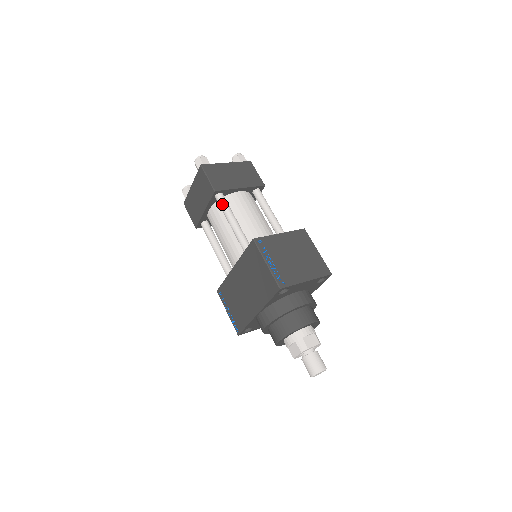
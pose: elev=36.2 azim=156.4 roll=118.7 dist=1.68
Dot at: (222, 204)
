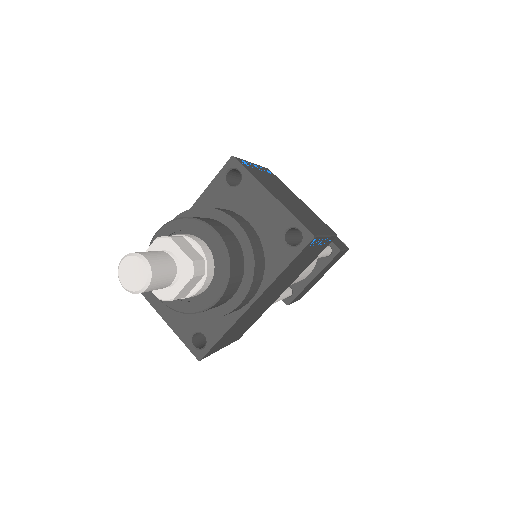
Dot at: occluded
